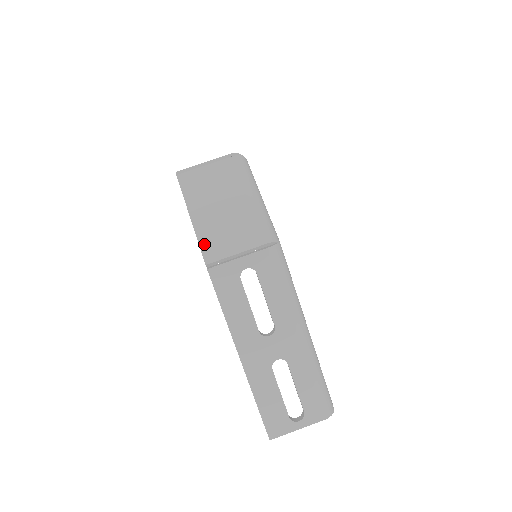
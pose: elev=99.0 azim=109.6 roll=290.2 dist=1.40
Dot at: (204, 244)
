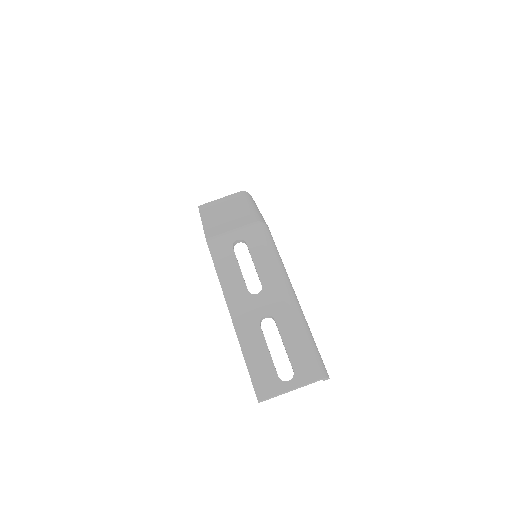
Dot at: (208, 230)
